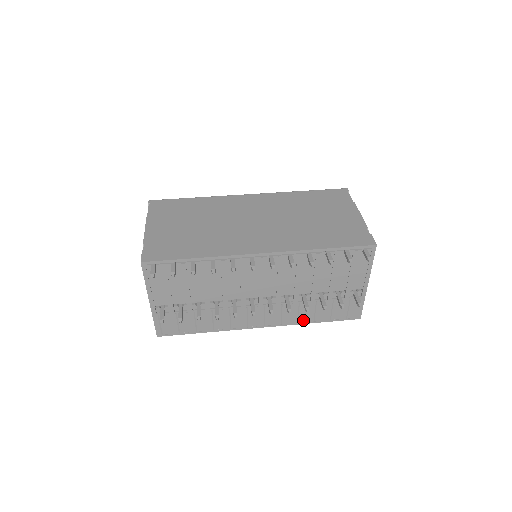
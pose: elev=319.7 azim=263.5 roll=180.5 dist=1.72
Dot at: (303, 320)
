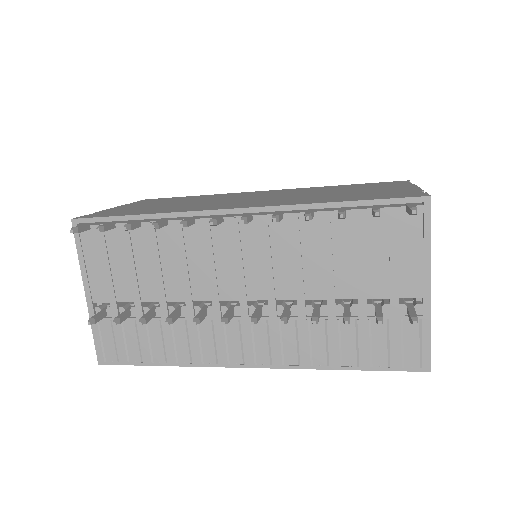
Dot at: (321, 361)
